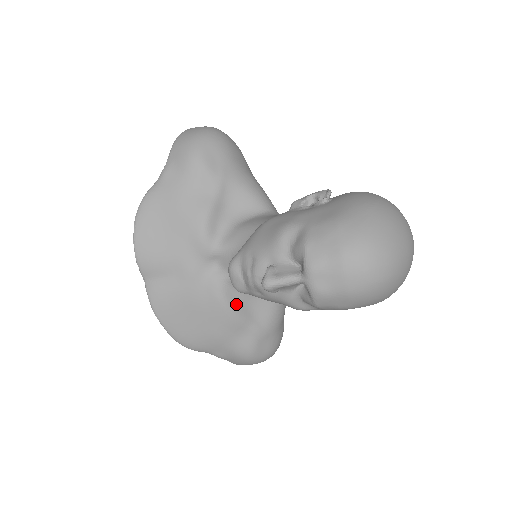
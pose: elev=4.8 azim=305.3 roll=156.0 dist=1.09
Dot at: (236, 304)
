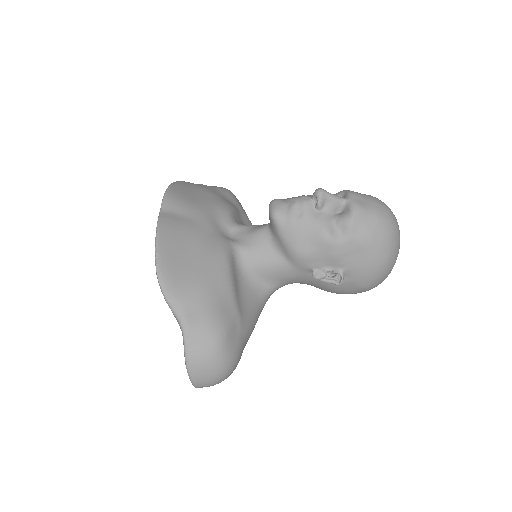
Dot at: (234, 271)
